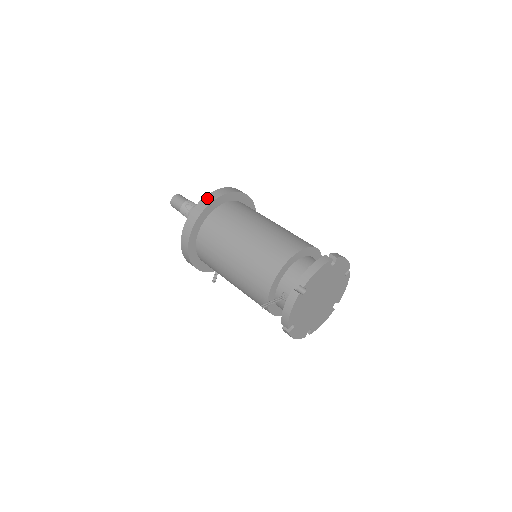
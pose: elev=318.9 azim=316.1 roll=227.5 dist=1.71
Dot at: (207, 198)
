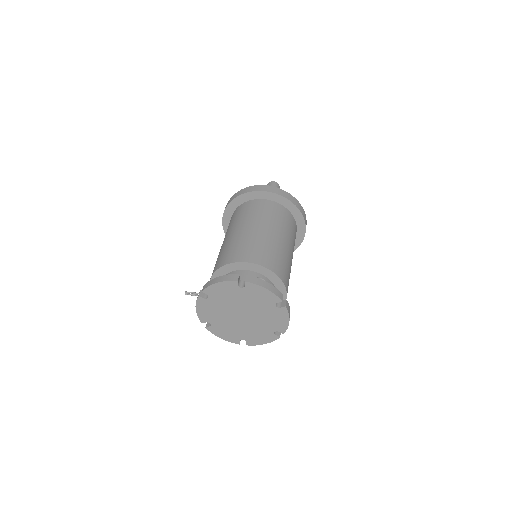
Dot at: (242, 190)
